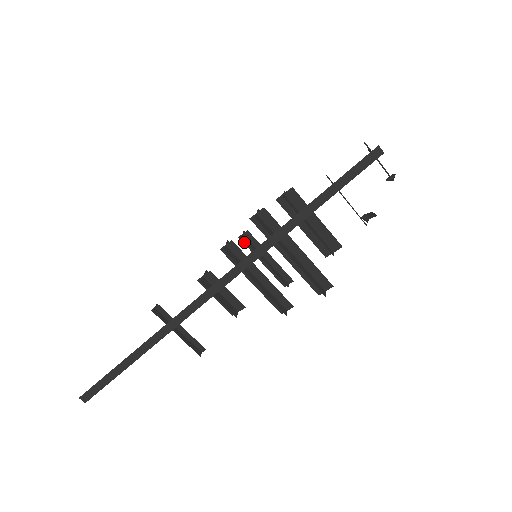
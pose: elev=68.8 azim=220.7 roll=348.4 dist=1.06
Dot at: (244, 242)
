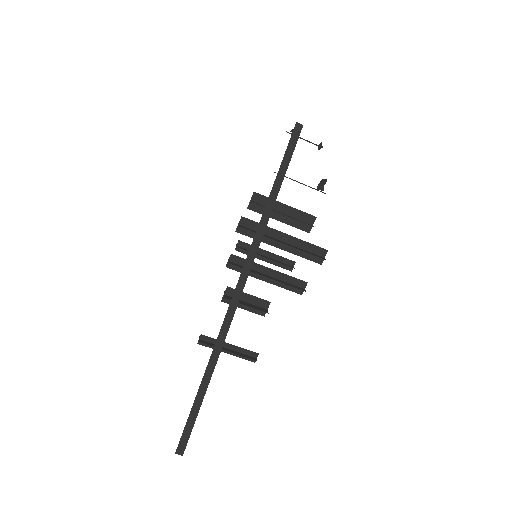
Dot at: (241, 252)
